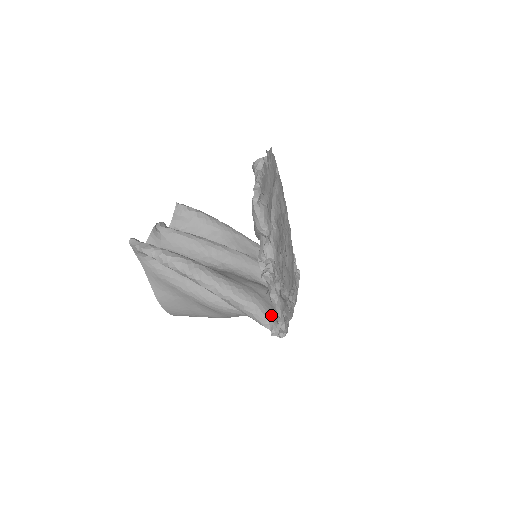
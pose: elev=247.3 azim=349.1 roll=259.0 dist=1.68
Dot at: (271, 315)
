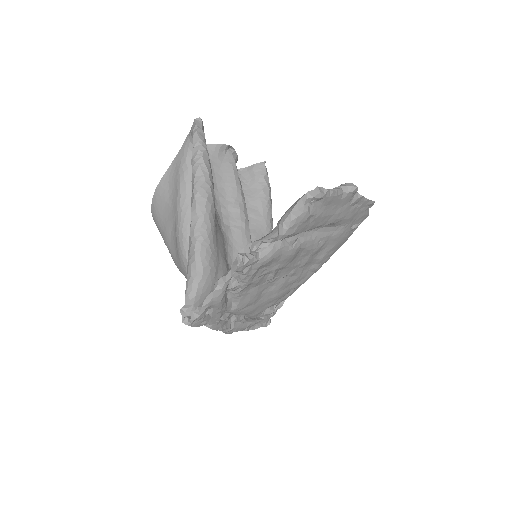
Dot at: (201, 298)
